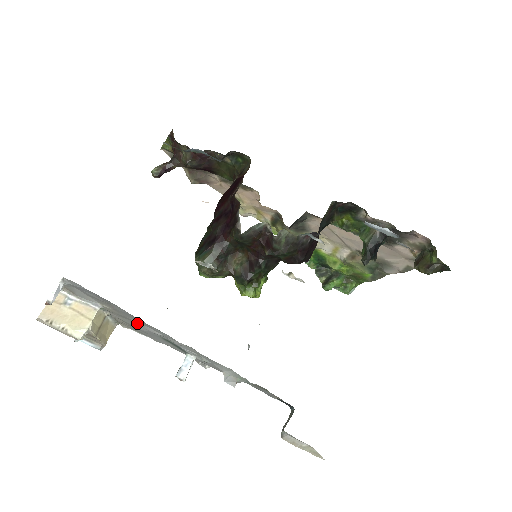
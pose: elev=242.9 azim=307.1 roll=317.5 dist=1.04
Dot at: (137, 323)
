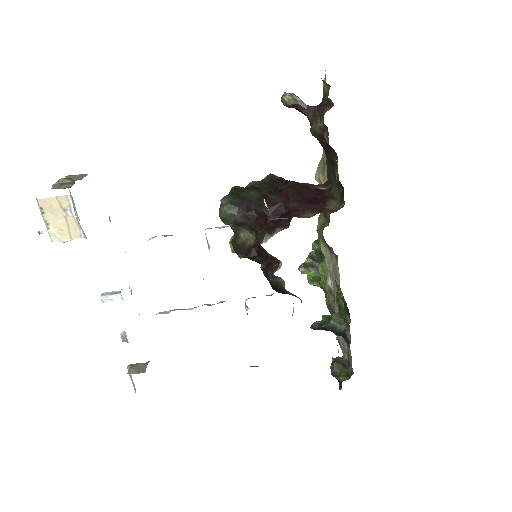
Dot at: occluded
